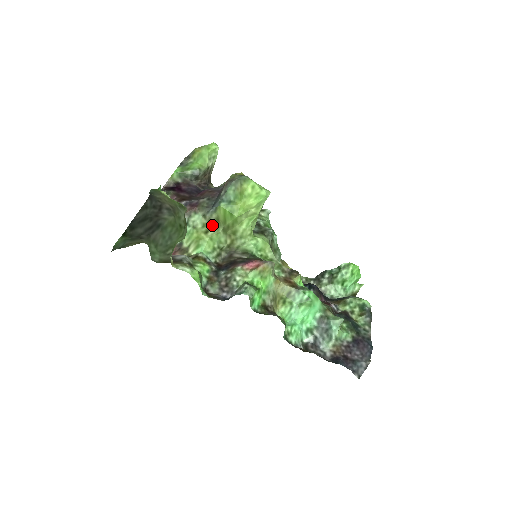
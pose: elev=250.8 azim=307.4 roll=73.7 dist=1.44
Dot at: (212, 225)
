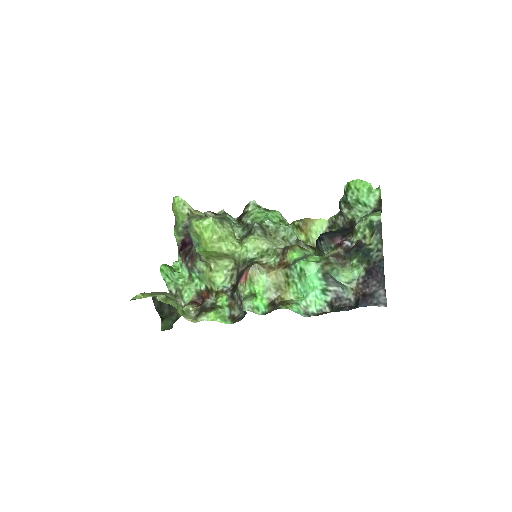
Dot at: (209, 263)
